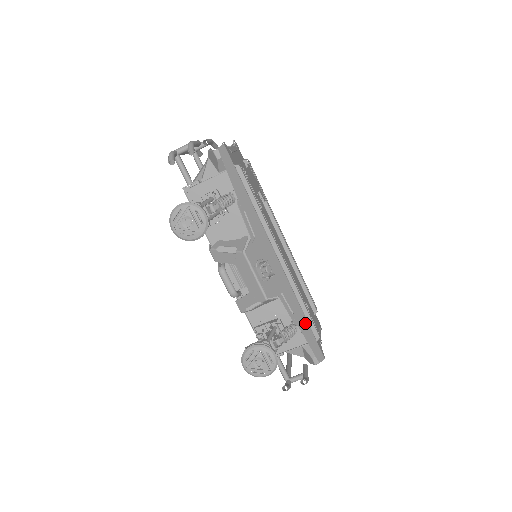
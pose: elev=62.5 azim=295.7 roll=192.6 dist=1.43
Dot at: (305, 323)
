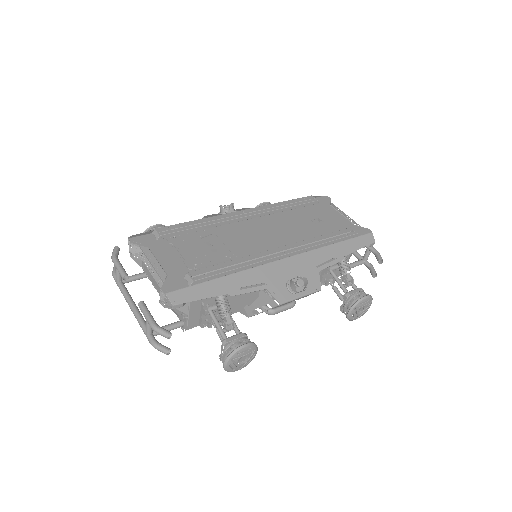
Dot at: (343, 245)
